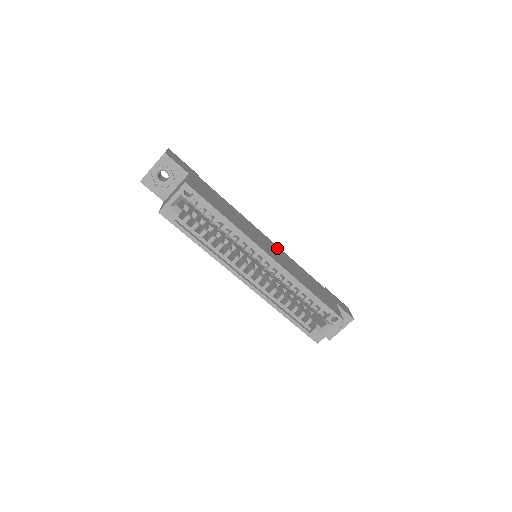
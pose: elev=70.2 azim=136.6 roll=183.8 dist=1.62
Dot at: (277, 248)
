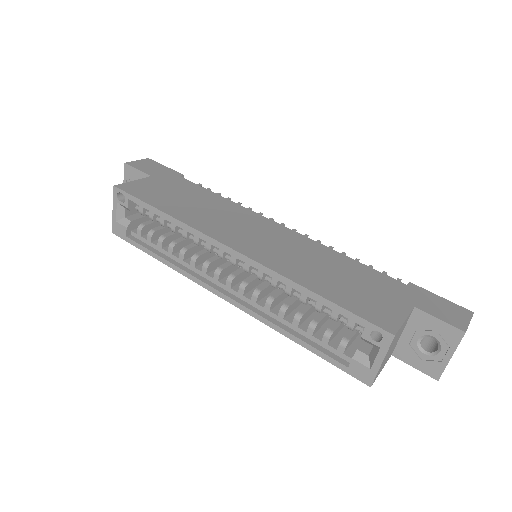
Dot at: (292, 236)
